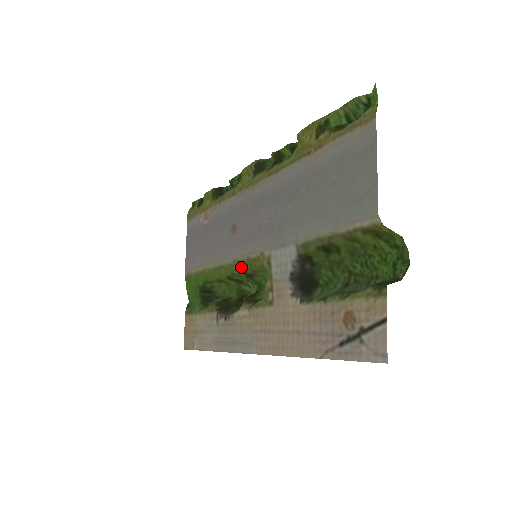
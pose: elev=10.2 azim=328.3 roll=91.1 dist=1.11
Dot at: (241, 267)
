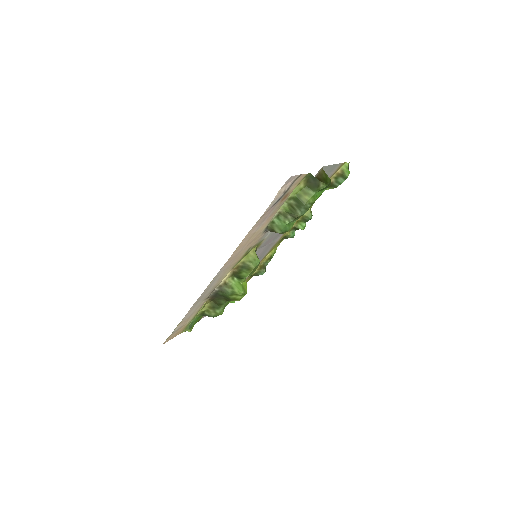
Dot at: occluded
